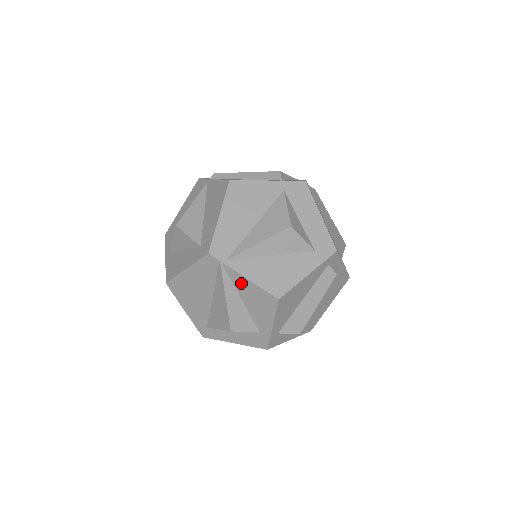
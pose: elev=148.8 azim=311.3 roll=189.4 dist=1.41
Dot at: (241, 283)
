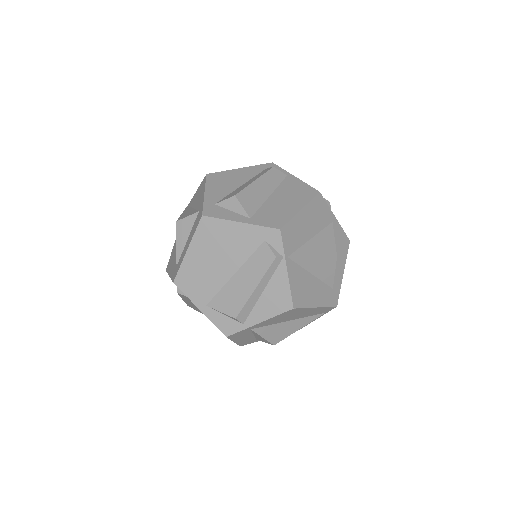
Dot at: (194, 199)
